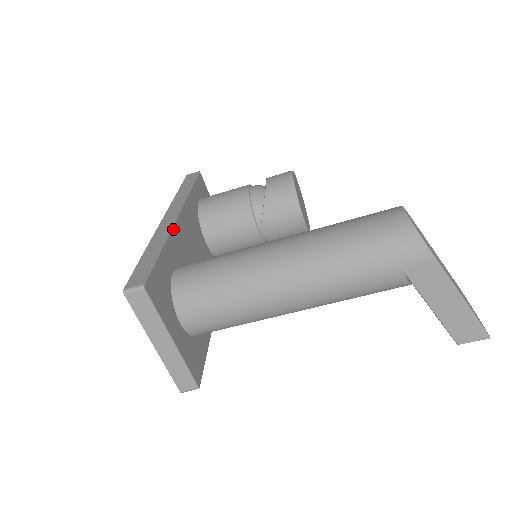
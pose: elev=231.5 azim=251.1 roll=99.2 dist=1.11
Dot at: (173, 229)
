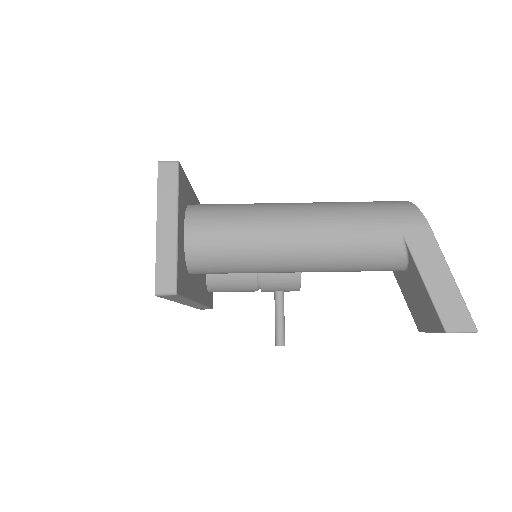
Dot at: (196, 198)
